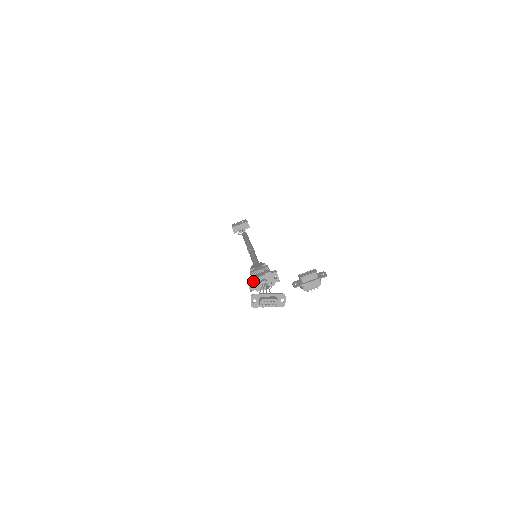
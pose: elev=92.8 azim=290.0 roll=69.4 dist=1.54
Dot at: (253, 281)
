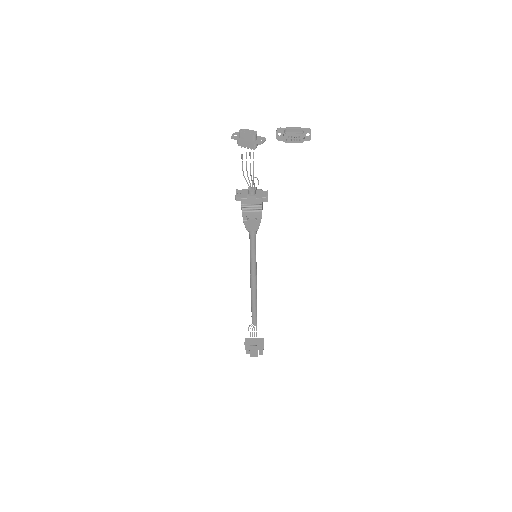
Dot at: (242, 191)
